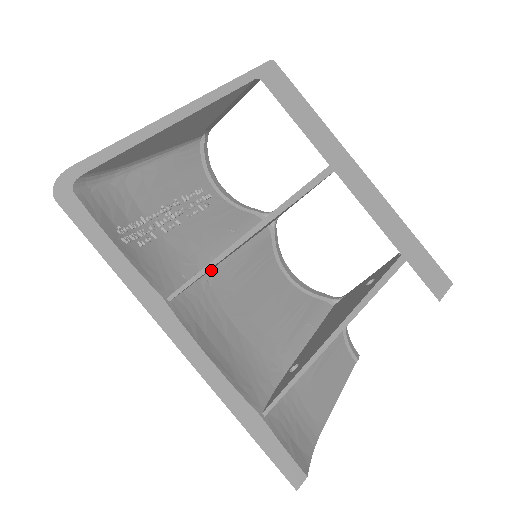
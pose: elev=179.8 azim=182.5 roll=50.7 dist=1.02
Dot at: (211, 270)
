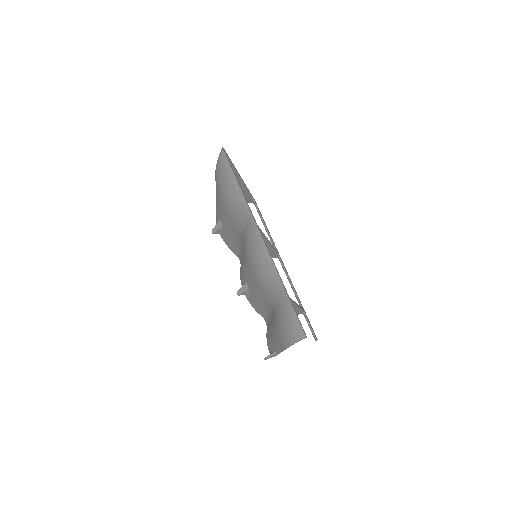
Dot at: occluded
